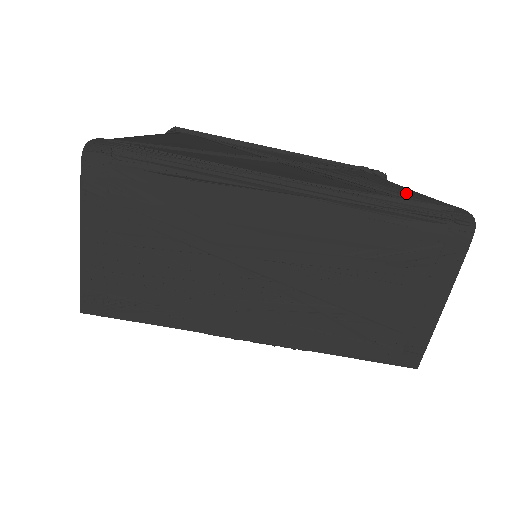
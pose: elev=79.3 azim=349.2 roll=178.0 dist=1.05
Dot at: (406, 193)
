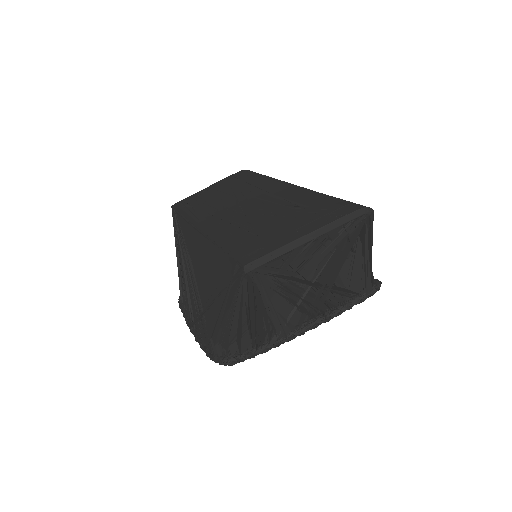
Dot at: occluded
